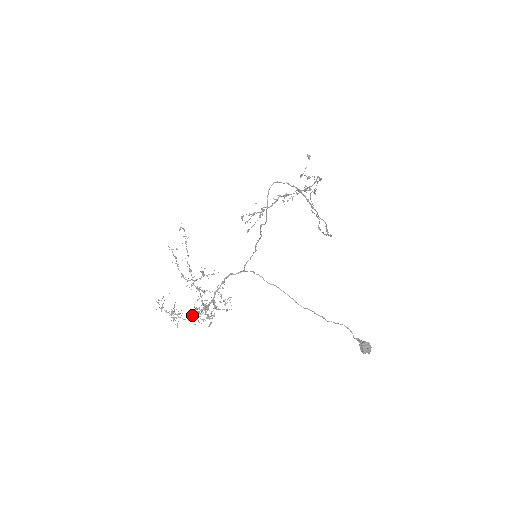
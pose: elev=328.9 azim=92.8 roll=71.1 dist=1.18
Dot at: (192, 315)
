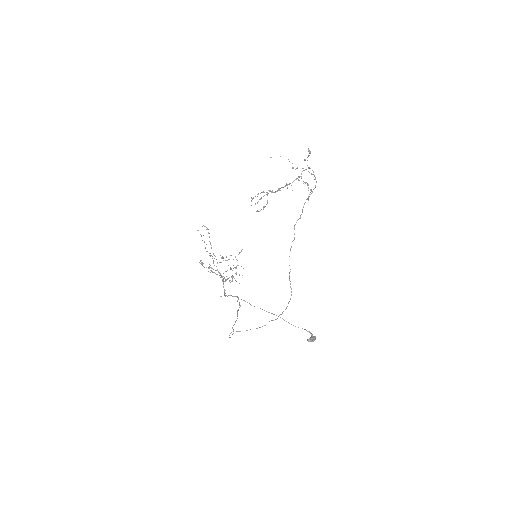
Dot at: (220, 275)
